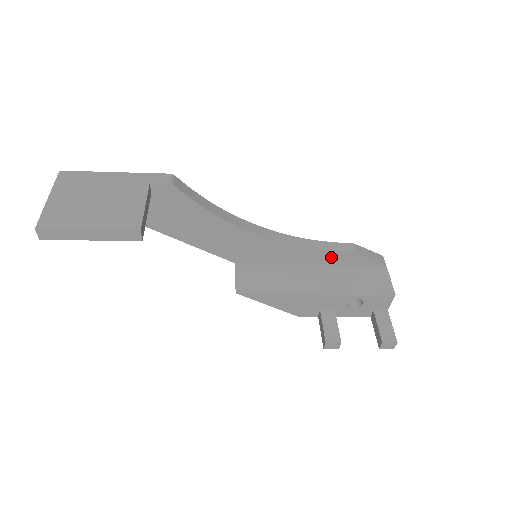
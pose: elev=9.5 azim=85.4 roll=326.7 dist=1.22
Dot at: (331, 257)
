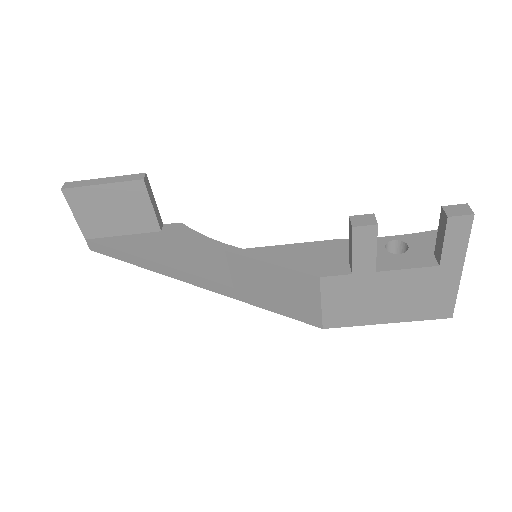
Dot at: occluded
